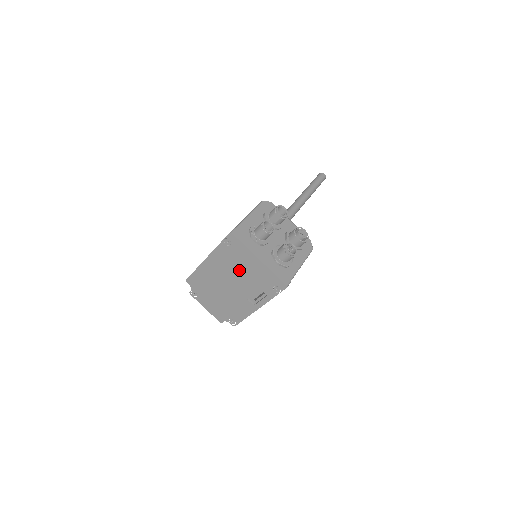
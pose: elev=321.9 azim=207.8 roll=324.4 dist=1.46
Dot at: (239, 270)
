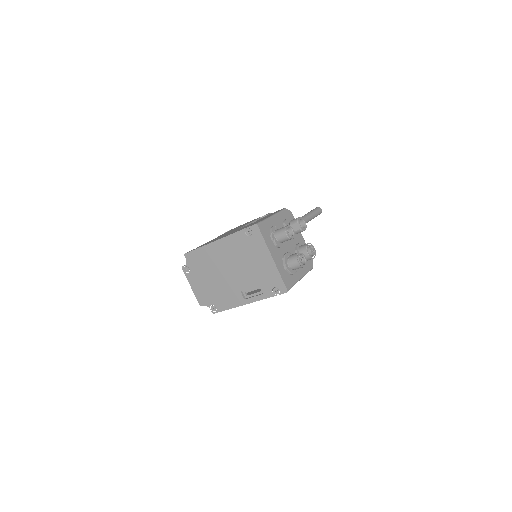
Dot at: (247, 261)
